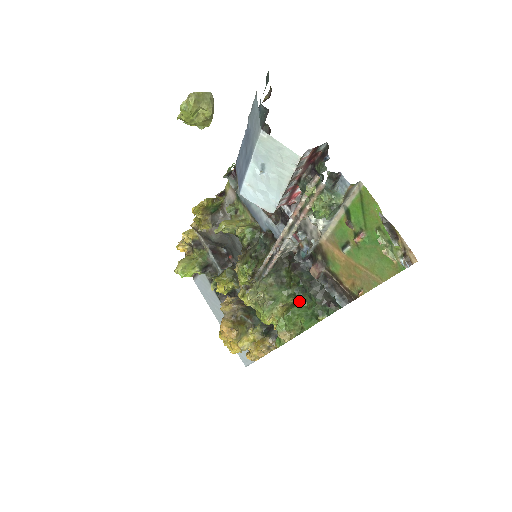
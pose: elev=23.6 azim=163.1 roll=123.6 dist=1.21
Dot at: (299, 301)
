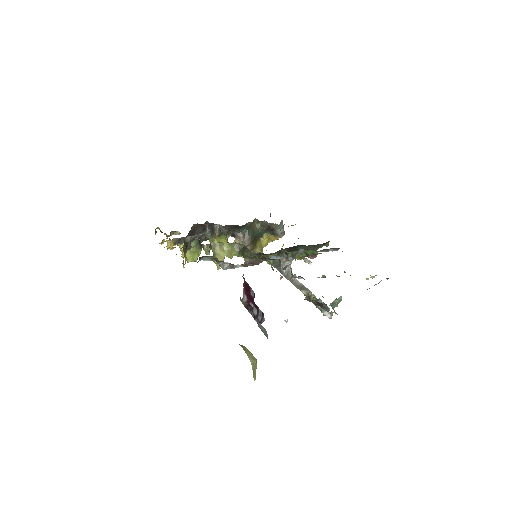
Dot at: occluded
